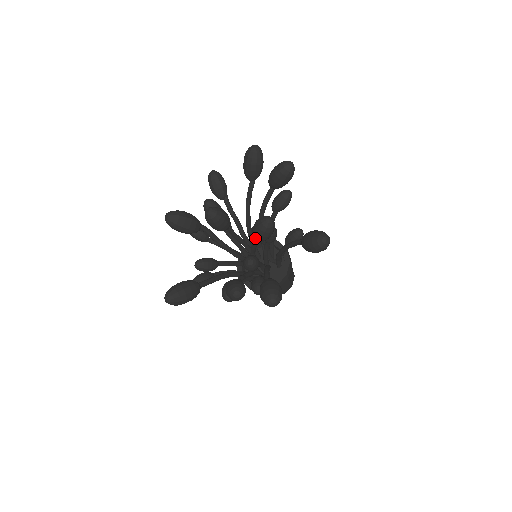
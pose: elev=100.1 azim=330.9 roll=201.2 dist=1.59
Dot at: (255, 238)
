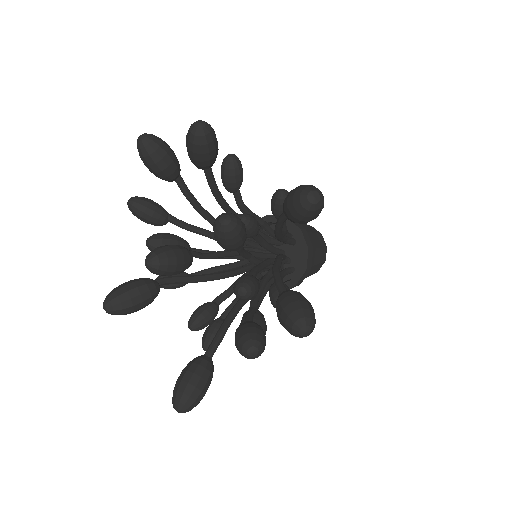
Dot at: occluded
